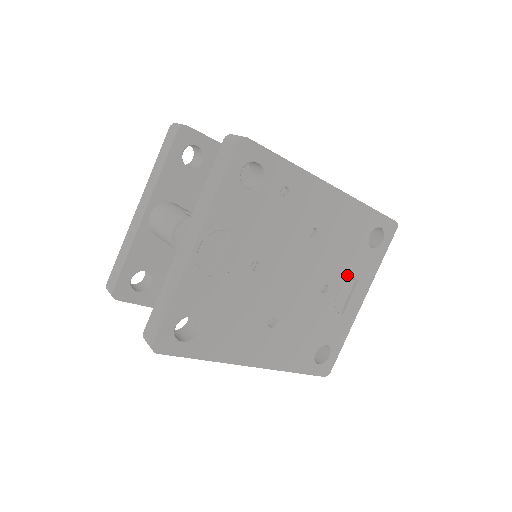
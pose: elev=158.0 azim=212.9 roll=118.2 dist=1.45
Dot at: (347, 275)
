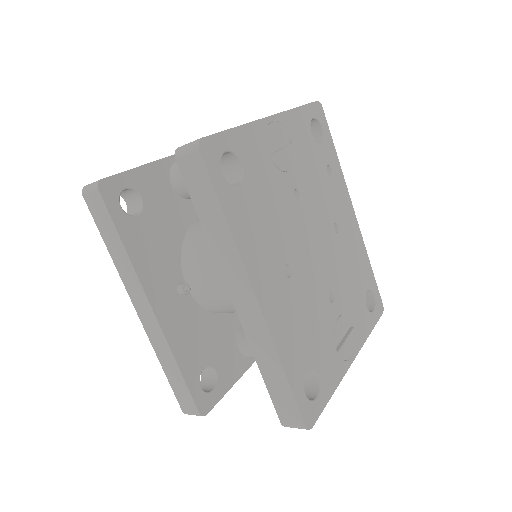
Dot at: (348, 308)
